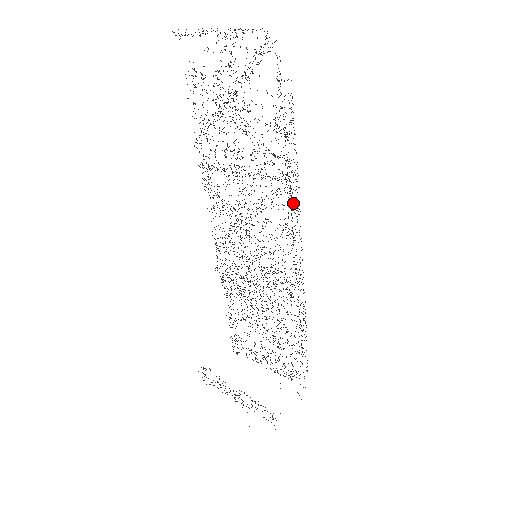
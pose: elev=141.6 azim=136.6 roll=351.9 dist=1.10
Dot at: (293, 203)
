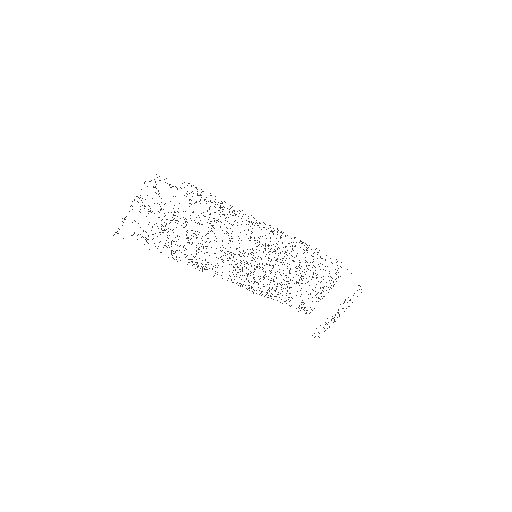
Dot at: occluded
